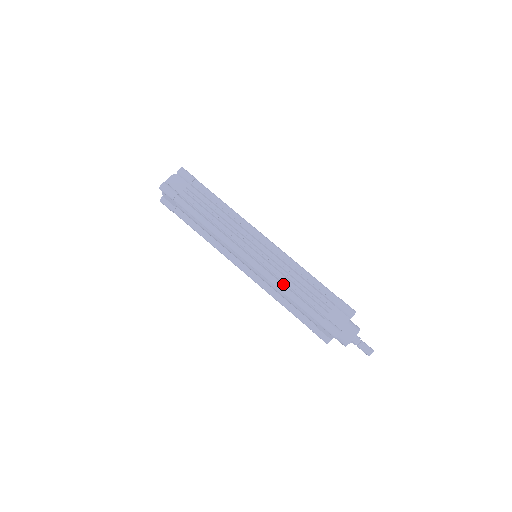
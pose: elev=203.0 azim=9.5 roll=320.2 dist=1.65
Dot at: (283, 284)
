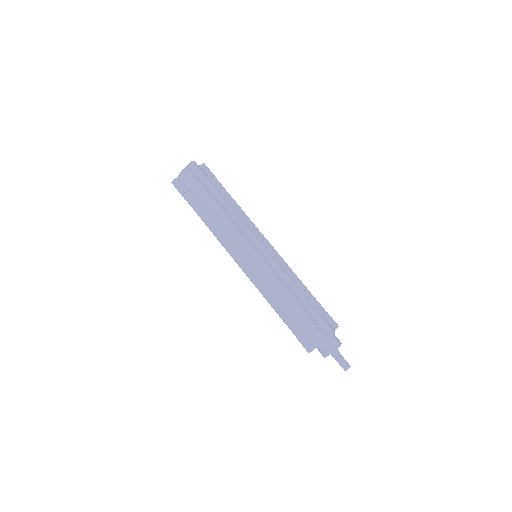
Dot at: (289, 277)
